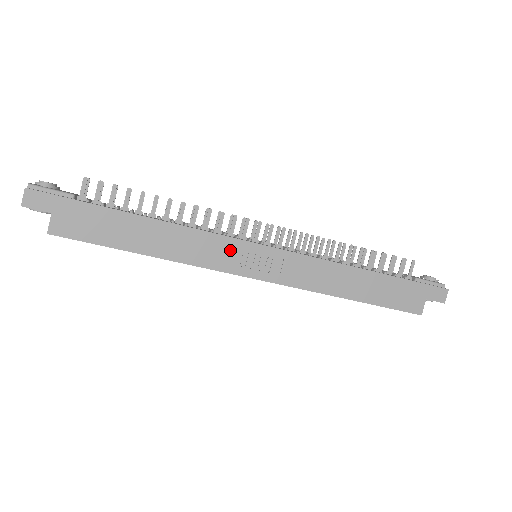
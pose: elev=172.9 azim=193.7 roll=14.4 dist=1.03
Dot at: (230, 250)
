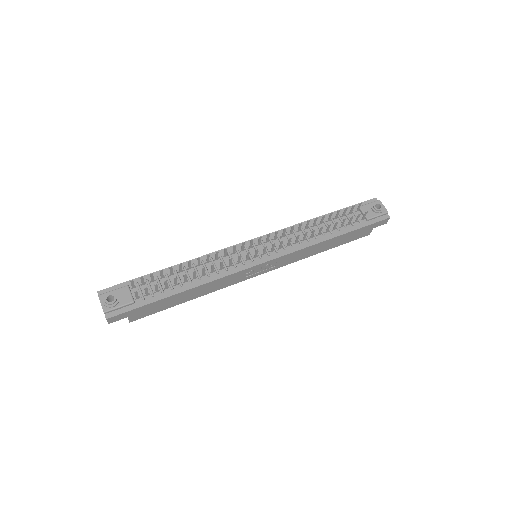
Dot at: (242, 275)
